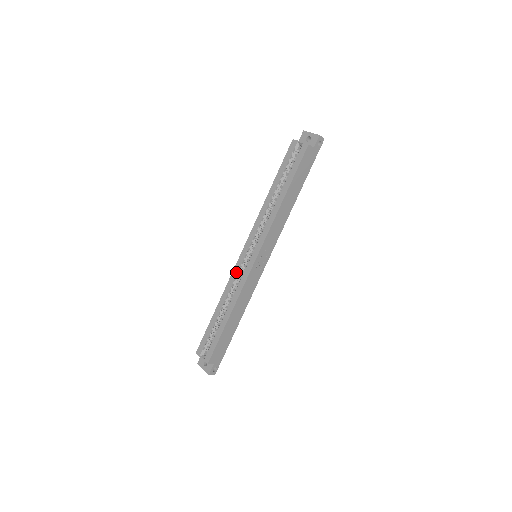
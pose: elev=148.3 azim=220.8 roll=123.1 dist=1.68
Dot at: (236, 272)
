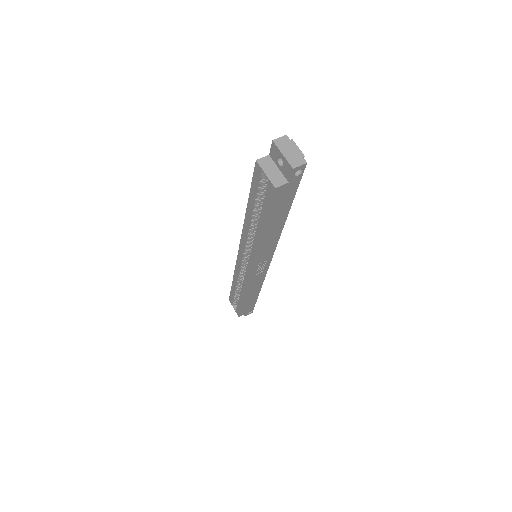
Dot at: (238, 267)
